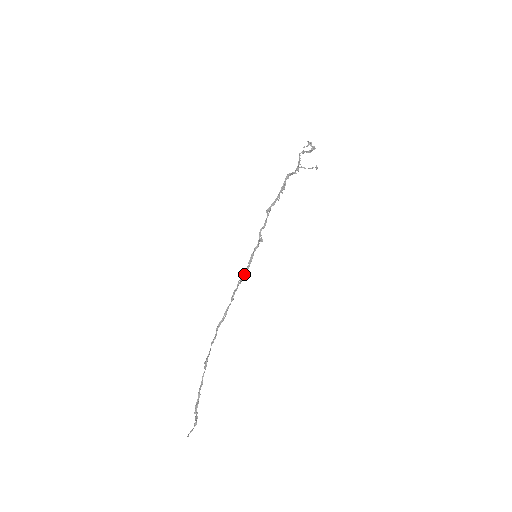
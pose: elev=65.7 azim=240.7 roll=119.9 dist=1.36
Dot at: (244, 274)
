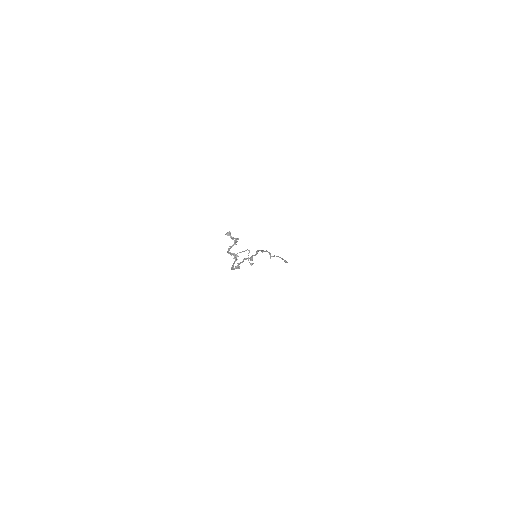
Dot at: (257, 252)
